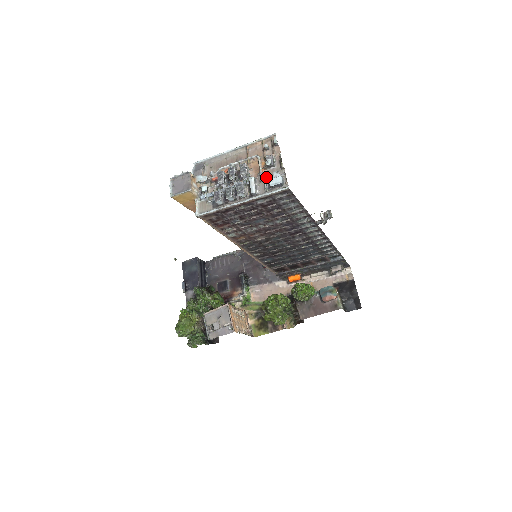
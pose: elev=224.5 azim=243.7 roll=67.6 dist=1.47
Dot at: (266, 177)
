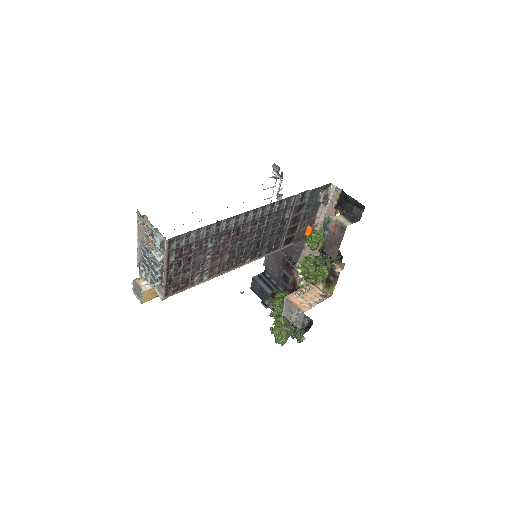
Dot at: occluded
